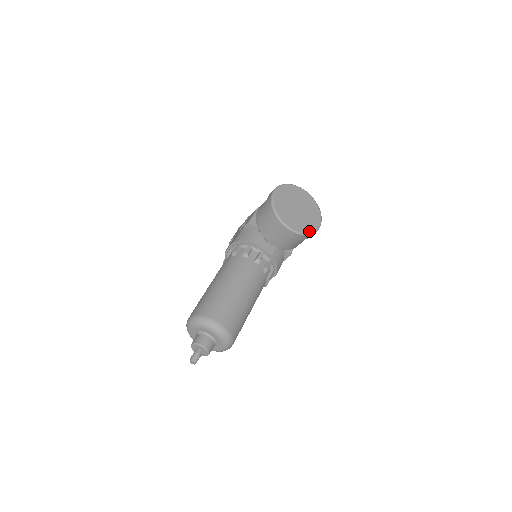
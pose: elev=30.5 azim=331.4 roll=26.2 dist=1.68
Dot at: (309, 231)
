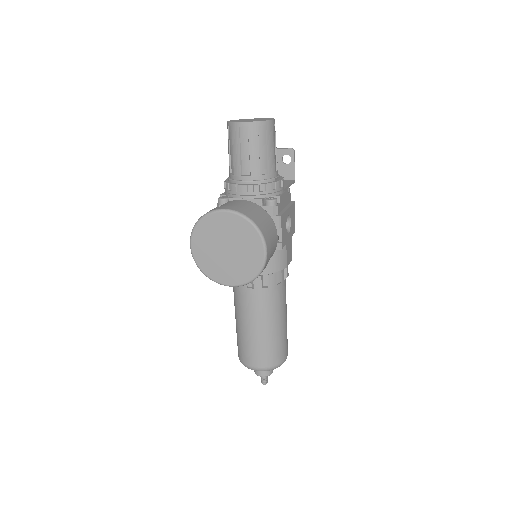
Dot at: (255, 272)
